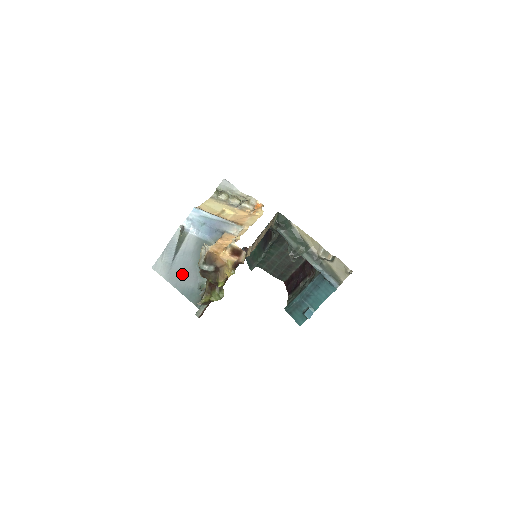
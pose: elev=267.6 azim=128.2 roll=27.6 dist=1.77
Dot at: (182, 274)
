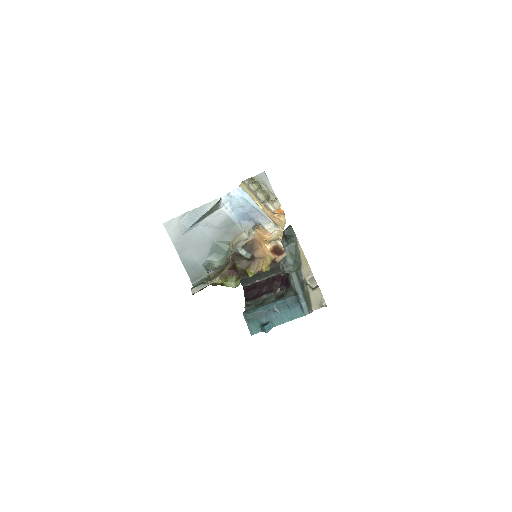
Dot at: (193, 244)
